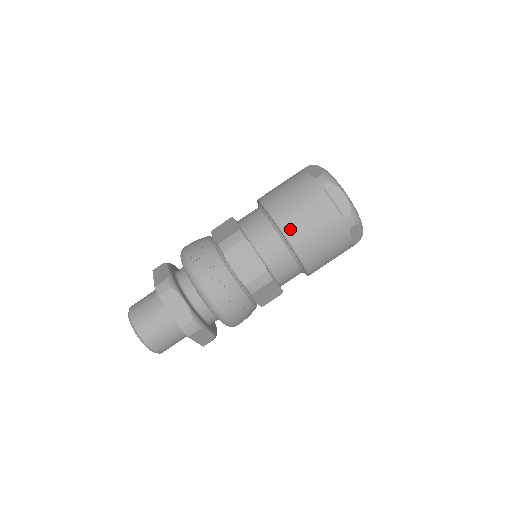
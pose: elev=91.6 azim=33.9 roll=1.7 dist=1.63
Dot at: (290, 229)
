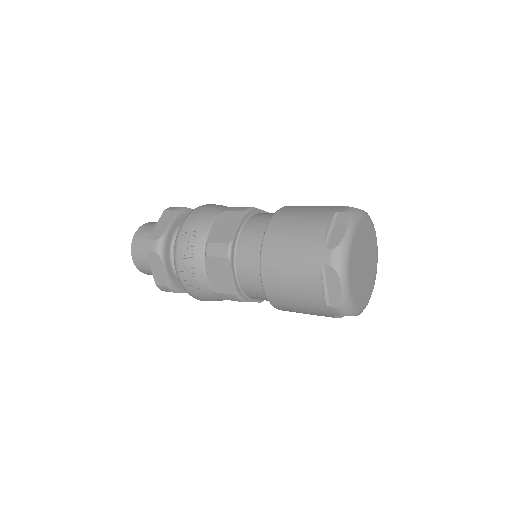
Dot at: (269, 281)
